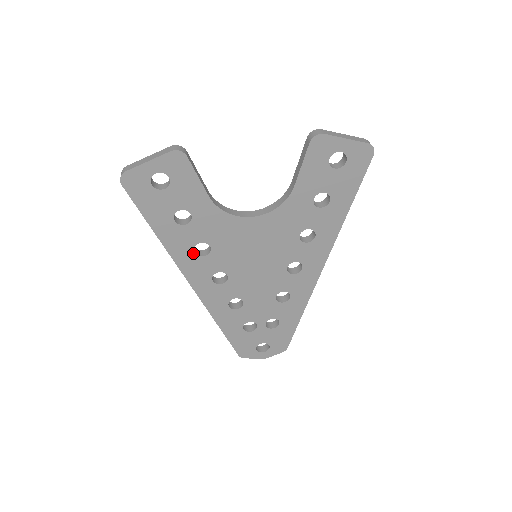
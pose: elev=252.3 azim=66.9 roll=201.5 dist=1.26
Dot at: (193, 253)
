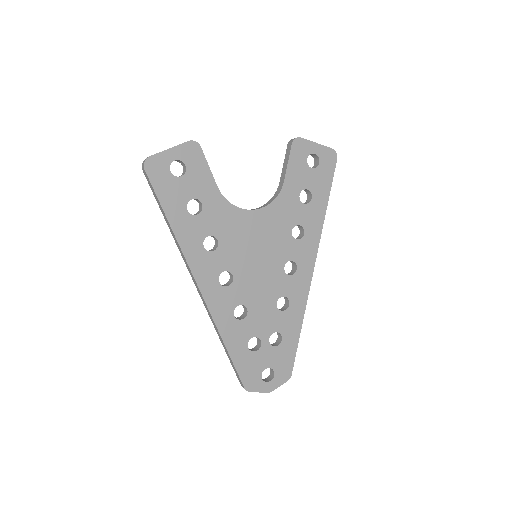
Dot at: (202, 247)
